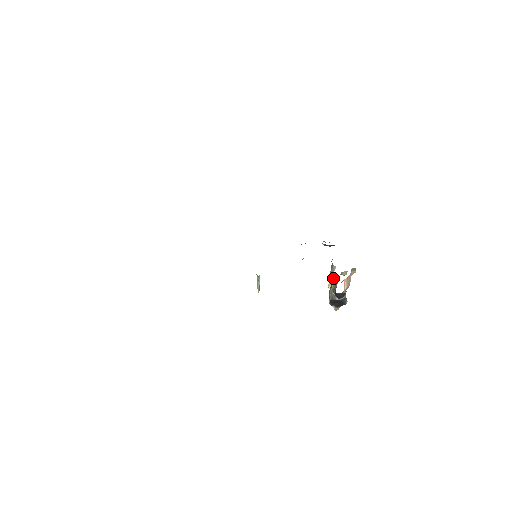
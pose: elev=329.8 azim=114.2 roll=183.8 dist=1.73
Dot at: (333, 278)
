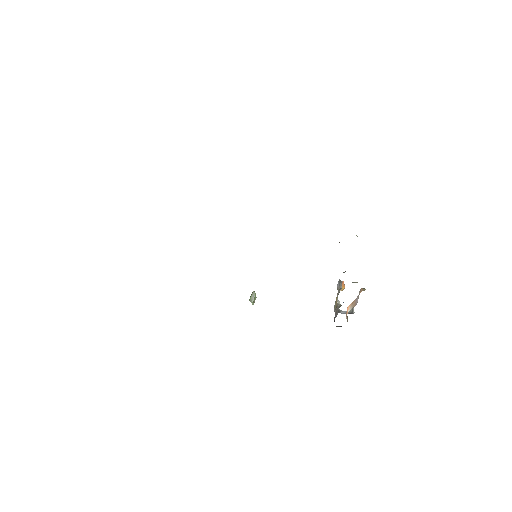
Dot at: (337, 299)
